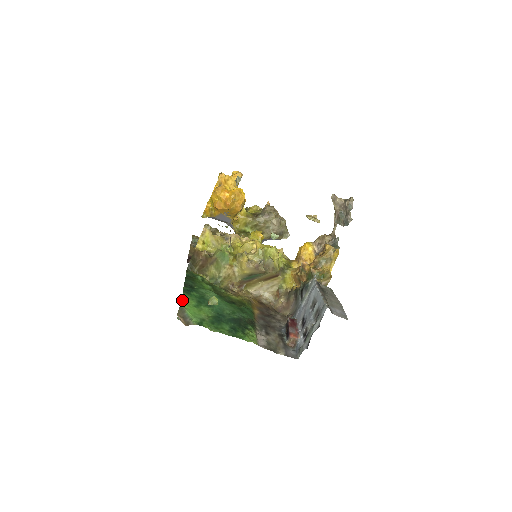
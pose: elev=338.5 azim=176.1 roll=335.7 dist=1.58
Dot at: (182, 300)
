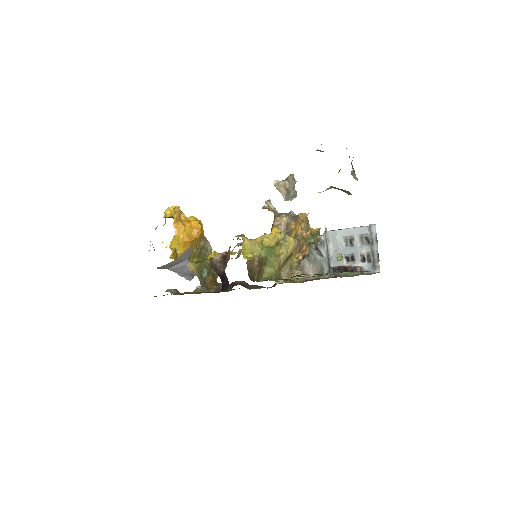
Dot at: occluded
